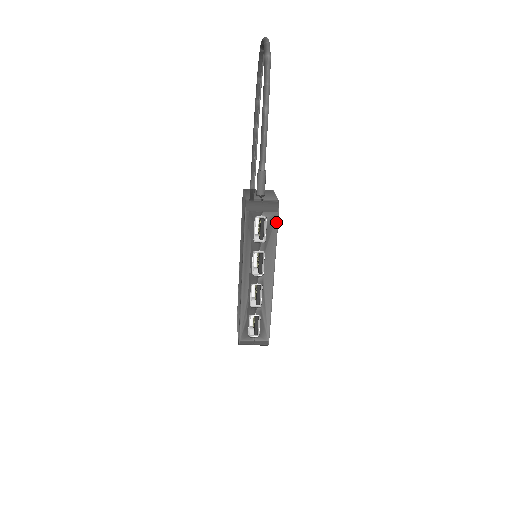
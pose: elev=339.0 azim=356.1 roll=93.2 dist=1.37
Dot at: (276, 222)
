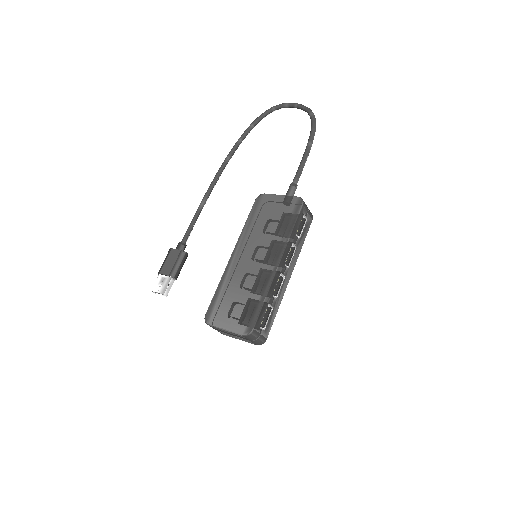
Dot at: (309, 227)
